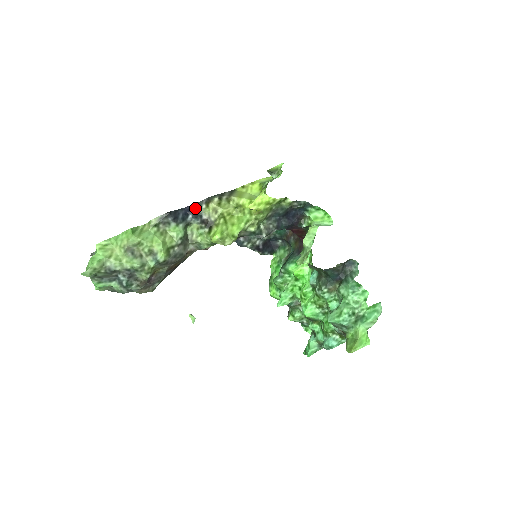
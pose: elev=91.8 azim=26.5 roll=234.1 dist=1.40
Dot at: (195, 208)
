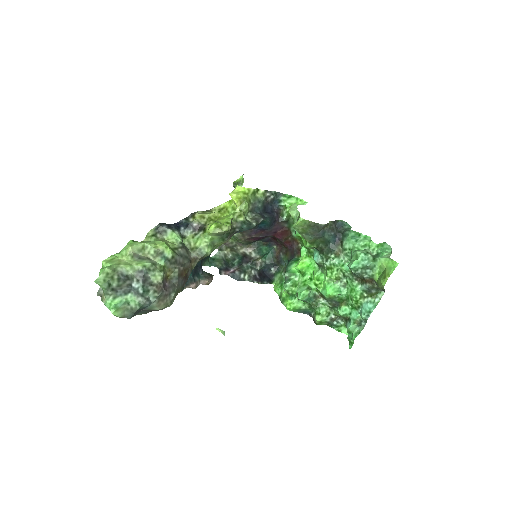
Dot at: (184, 223)
